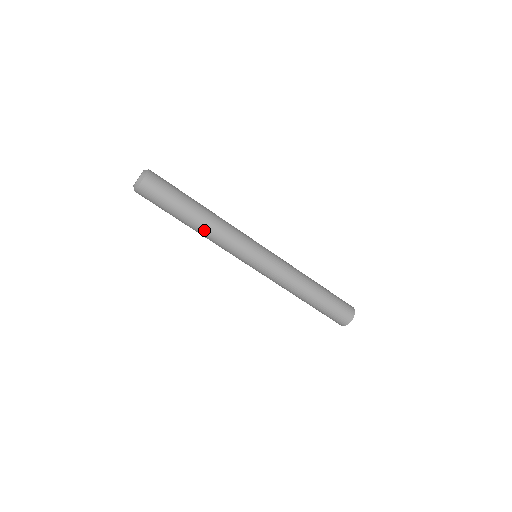
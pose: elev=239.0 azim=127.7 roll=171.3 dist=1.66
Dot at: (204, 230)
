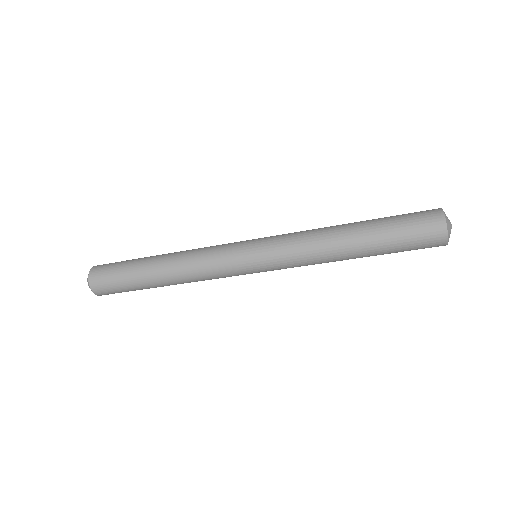
Dot at: occluded
